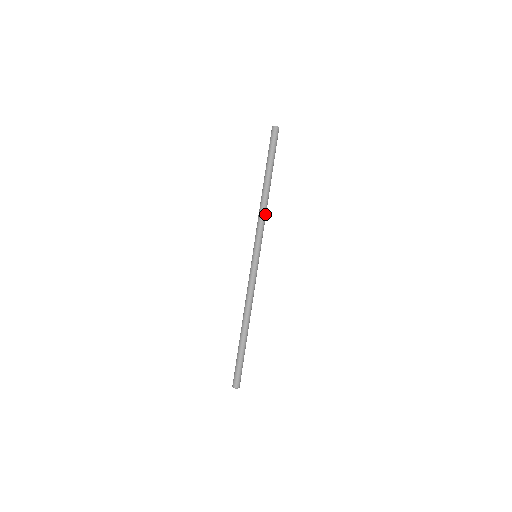
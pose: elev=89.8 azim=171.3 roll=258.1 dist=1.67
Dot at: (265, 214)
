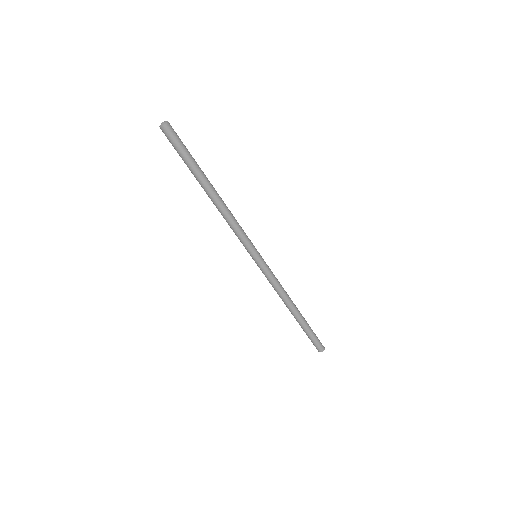
Dot at: (230, 220)
